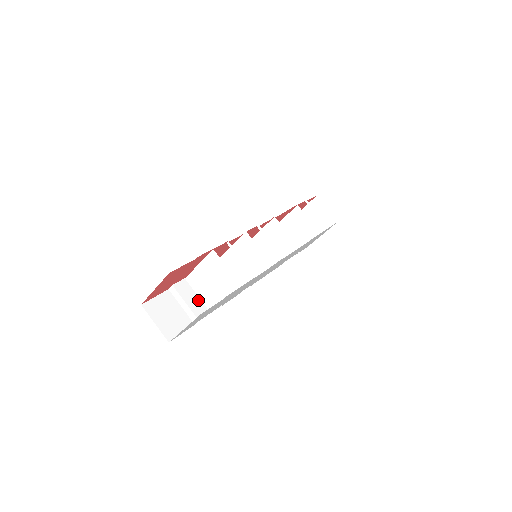
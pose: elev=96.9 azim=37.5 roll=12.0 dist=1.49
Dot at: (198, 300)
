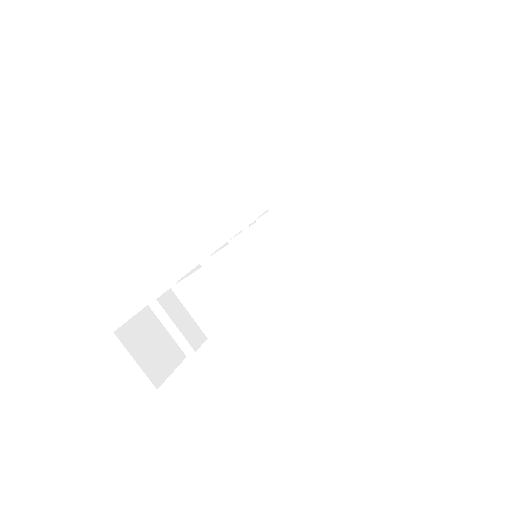
Dot at: (190, 320)
